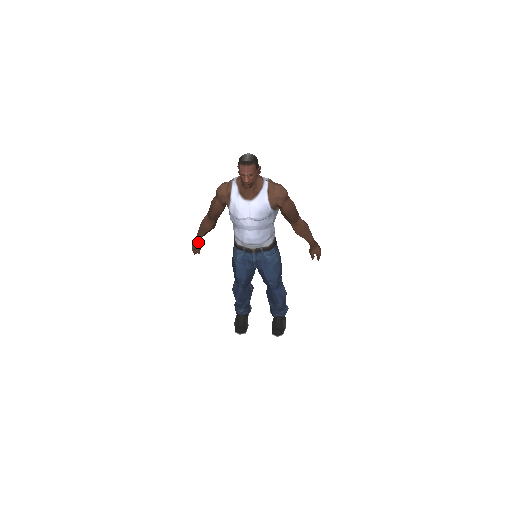
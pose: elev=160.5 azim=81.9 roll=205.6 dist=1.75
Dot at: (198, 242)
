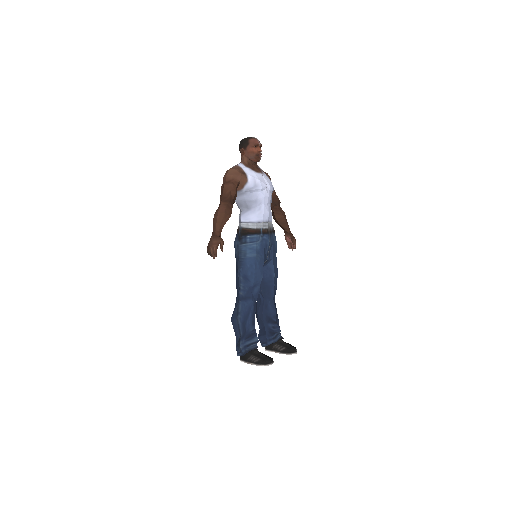
Dot at: (220, 237)
